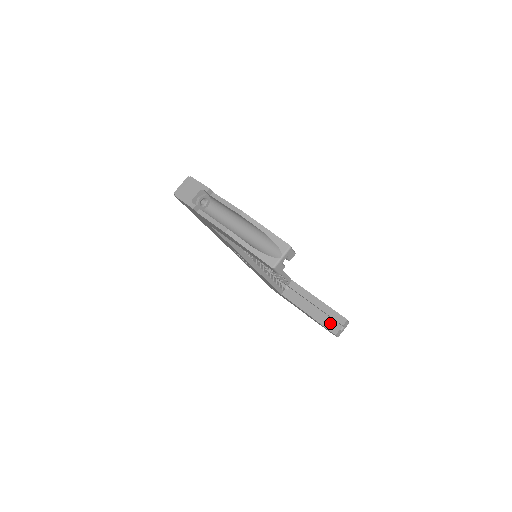
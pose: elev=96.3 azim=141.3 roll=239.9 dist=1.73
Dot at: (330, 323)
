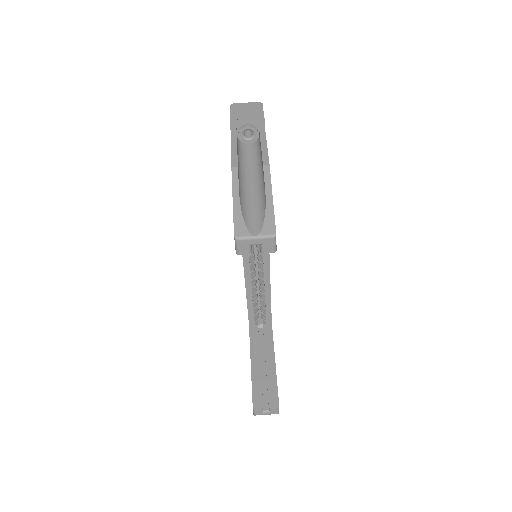
Dot at: (261, 393)
